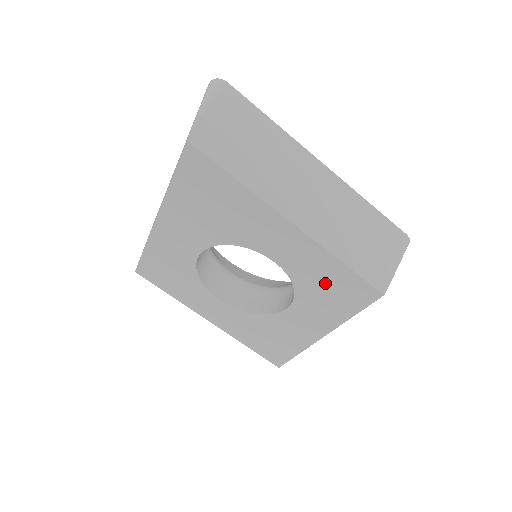
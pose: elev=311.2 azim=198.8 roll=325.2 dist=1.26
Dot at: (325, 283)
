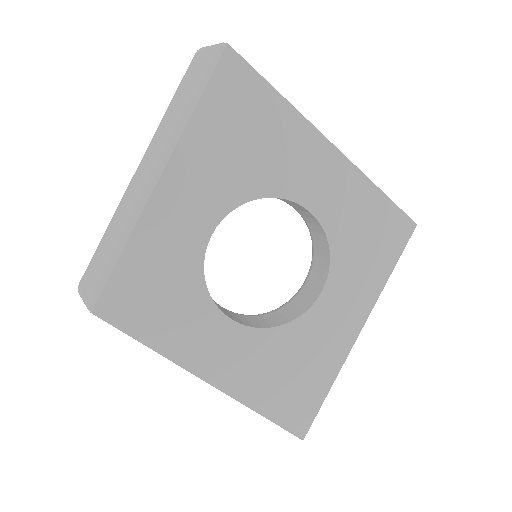
Dot at: (363, 228)
